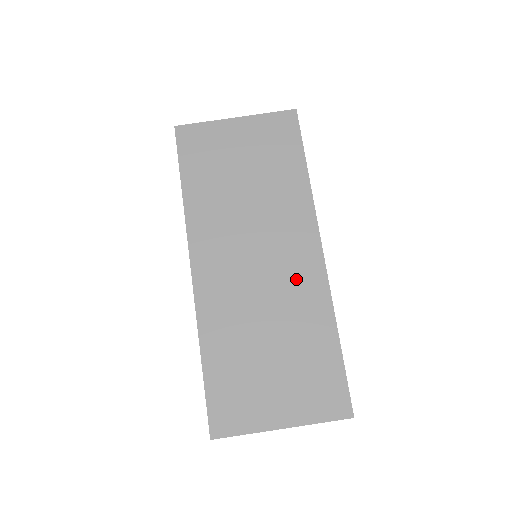
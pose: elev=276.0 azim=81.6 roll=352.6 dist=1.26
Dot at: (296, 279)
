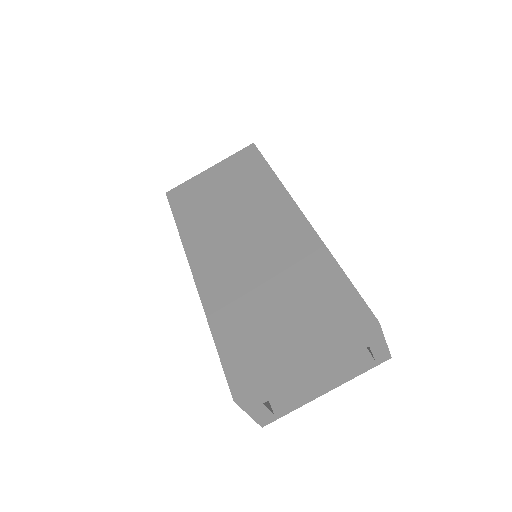
Dot at: (283, 239)
